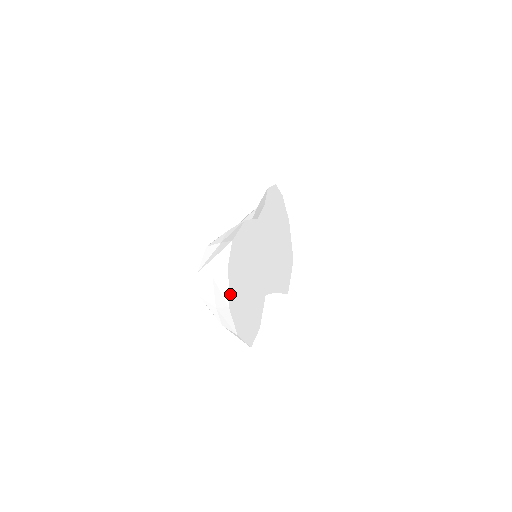
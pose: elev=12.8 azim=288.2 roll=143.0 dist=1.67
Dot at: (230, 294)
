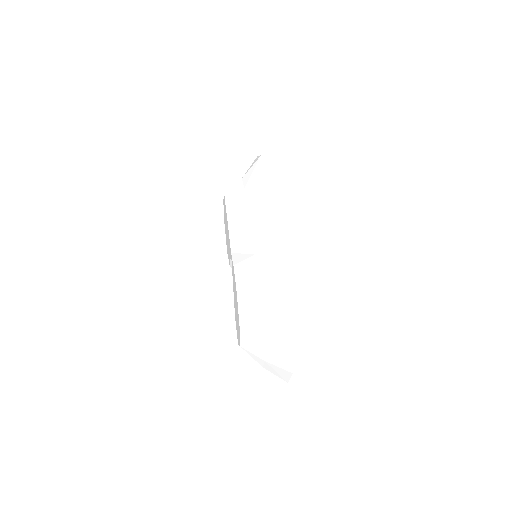
Dot at: (291, 359)
